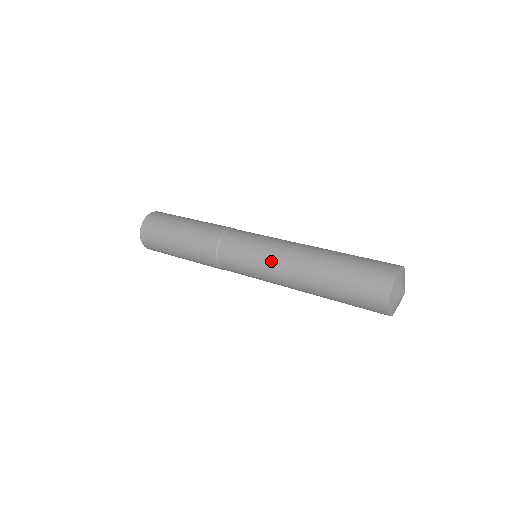
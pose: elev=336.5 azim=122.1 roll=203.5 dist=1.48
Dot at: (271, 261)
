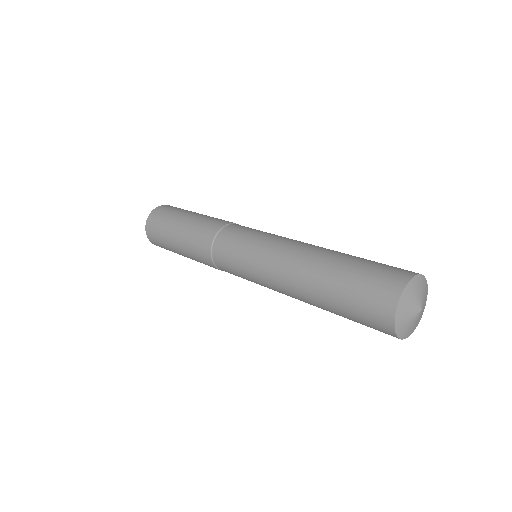
Dot at: (266, 256)
